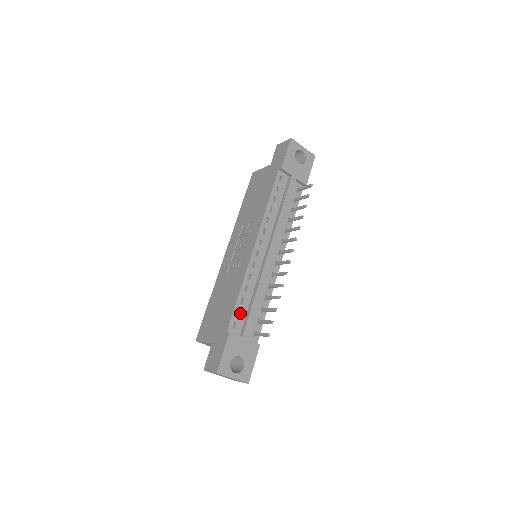
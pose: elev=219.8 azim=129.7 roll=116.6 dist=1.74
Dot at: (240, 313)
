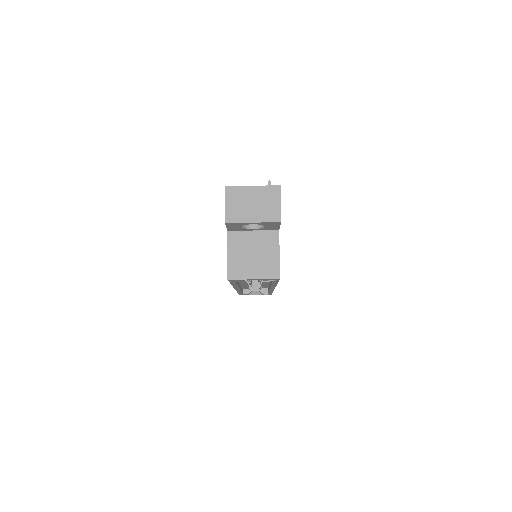
Dot at: occluded
